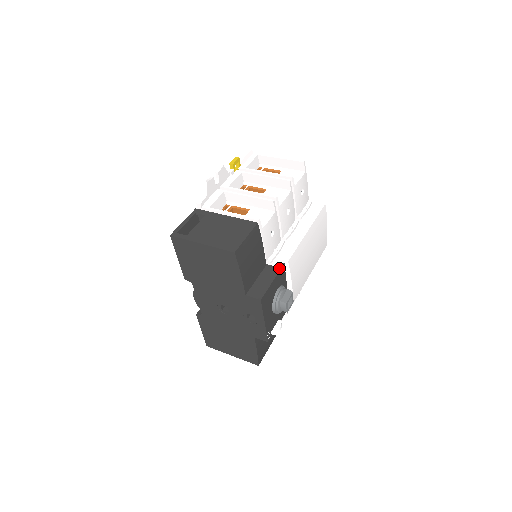
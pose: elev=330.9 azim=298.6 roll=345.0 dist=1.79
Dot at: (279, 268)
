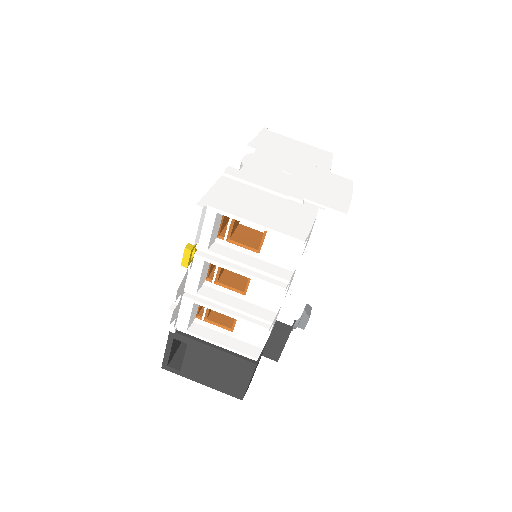
Dot at: (290, 327)
